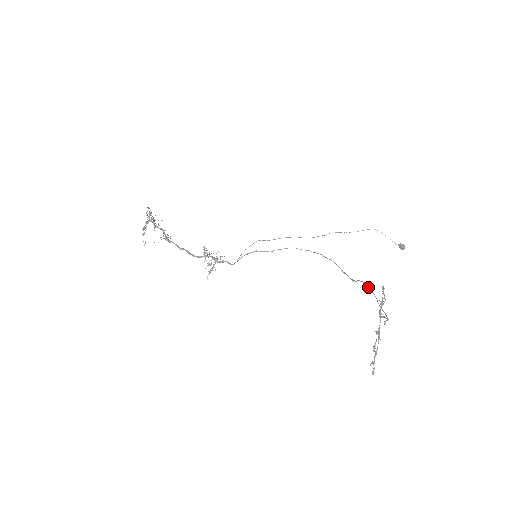
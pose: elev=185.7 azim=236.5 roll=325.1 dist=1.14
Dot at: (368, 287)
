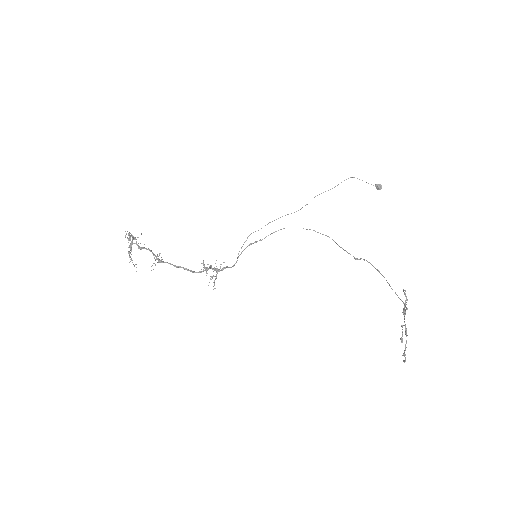
Dot at: (375, 268)
